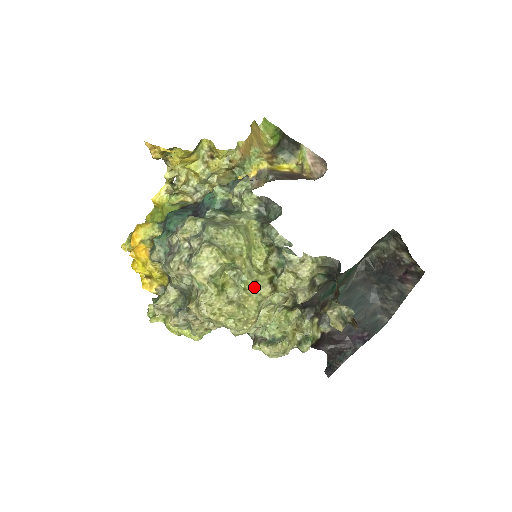
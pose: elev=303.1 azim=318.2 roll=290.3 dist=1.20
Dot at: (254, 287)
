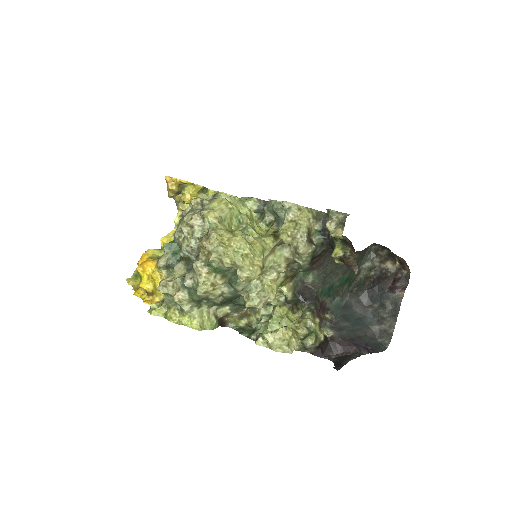
Dot at: (258, 237)
